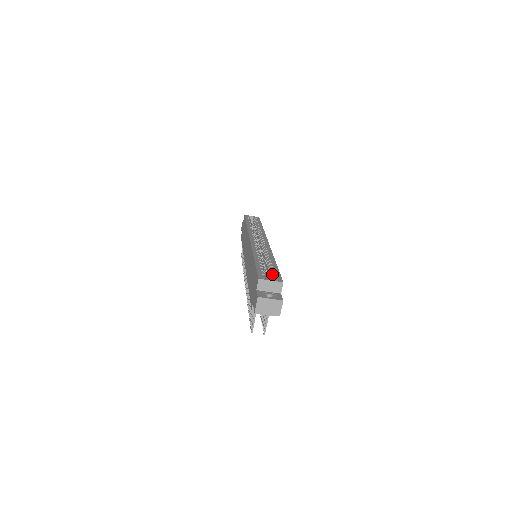
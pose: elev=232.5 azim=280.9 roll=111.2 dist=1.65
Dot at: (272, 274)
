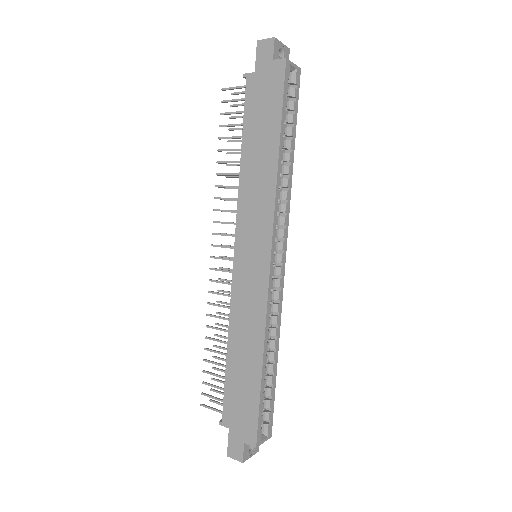
Dot at: (268, 414)
